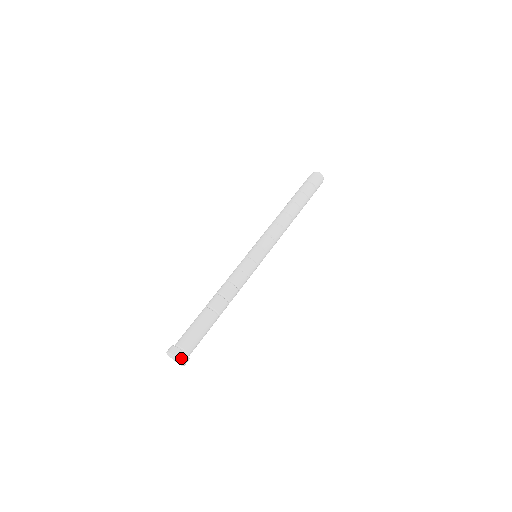
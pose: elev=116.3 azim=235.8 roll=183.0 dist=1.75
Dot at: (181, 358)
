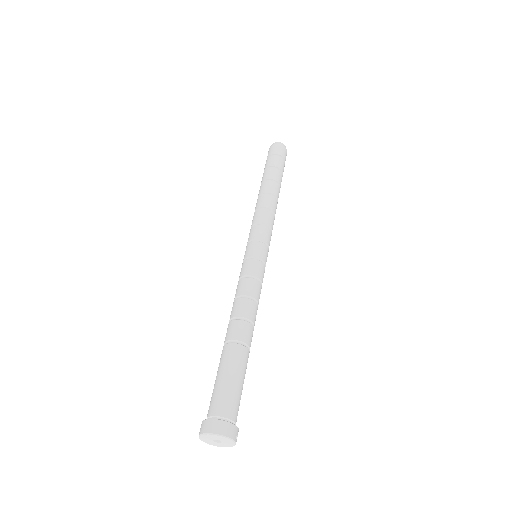
Dot at: (227, 432)
